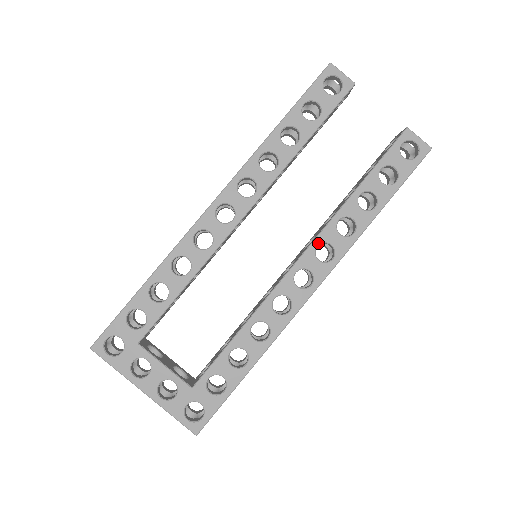
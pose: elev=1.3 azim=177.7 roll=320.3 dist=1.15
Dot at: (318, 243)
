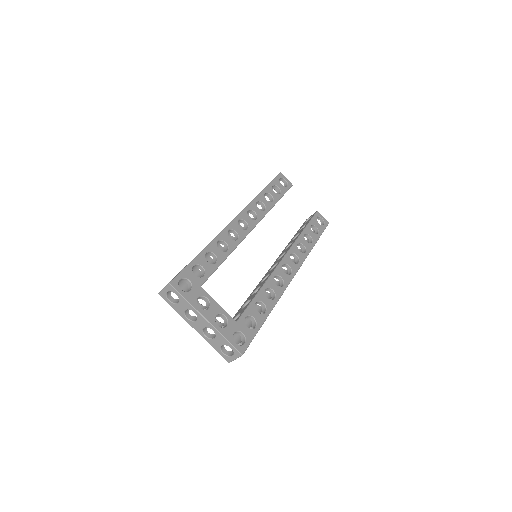
Dot at: (291, 252)
